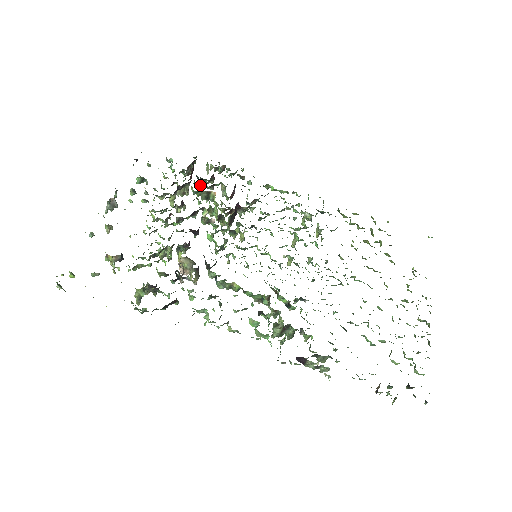
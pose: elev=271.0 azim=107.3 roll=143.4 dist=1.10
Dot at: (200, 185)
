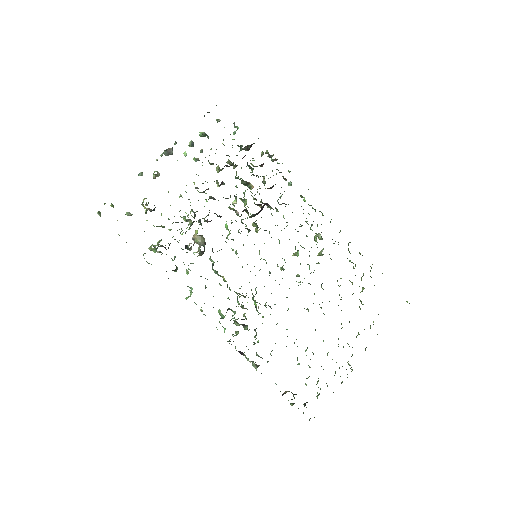
Dot at: (248, 166)
